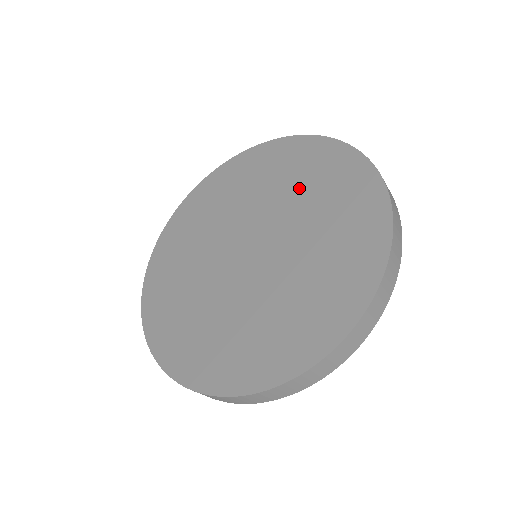
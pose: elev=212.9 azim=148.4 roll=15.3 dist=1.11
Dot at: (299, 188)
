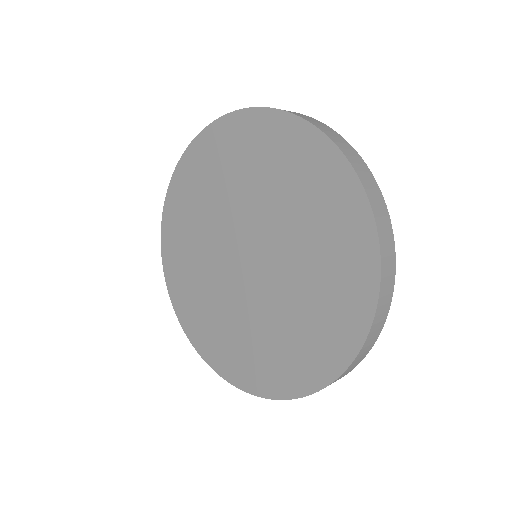
Dot at: (309, 292)
